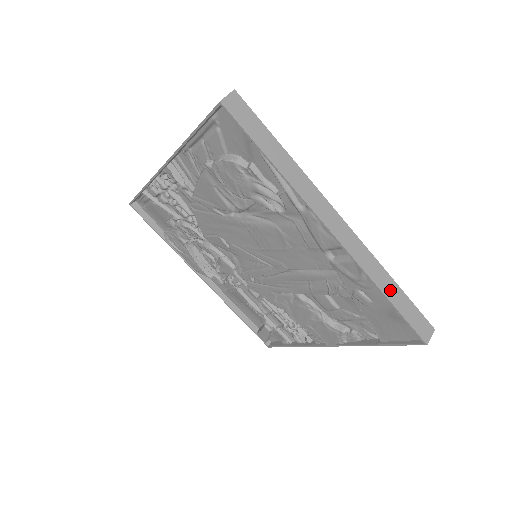
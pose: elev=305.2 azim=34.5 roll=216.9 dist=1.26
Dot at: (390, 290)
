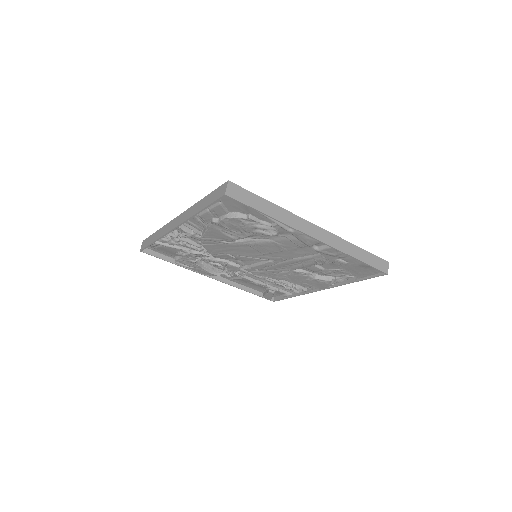
Dot at: (358, 254)
